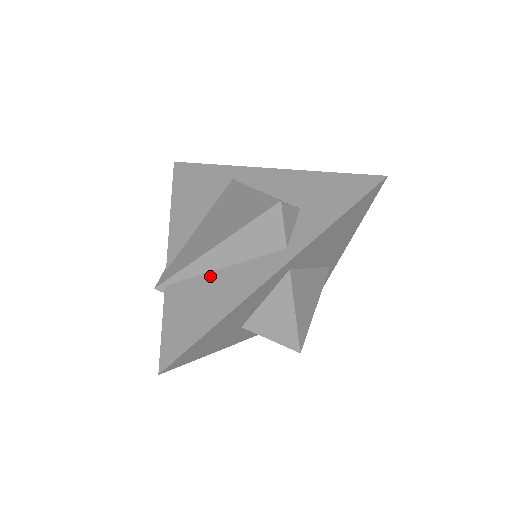
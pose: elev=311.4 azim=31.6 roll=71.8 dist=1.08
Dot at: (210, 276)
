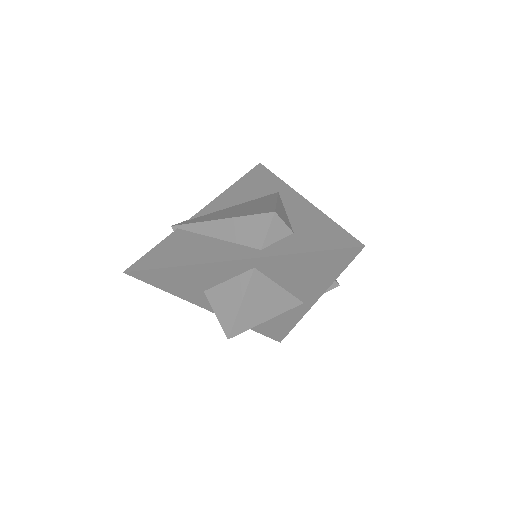
Dot at: (205, 238)
